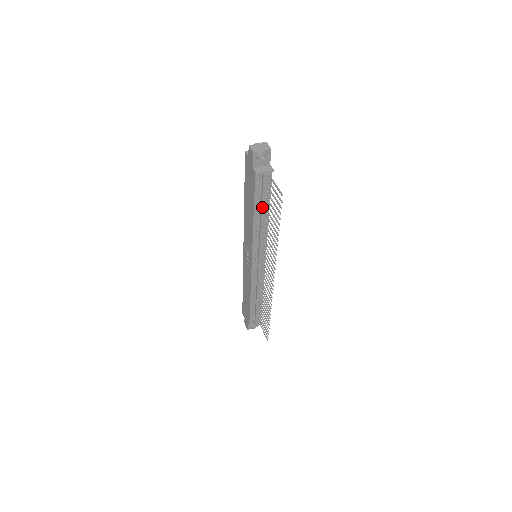
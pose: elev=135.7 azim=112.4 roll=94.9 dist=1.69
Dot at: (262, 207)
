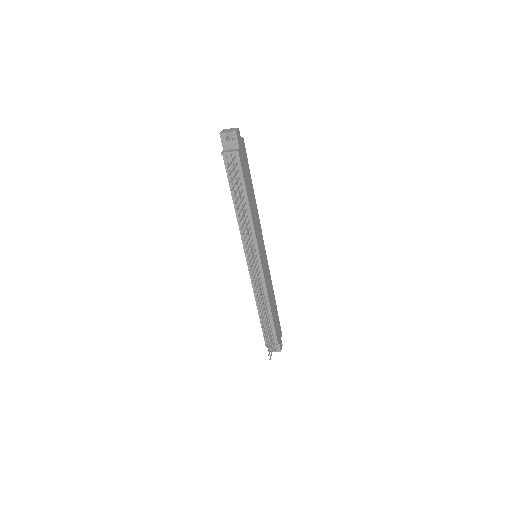
Dot at: (237, 192)
